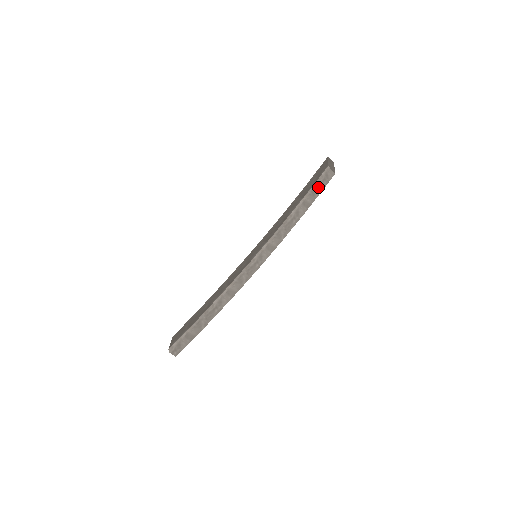
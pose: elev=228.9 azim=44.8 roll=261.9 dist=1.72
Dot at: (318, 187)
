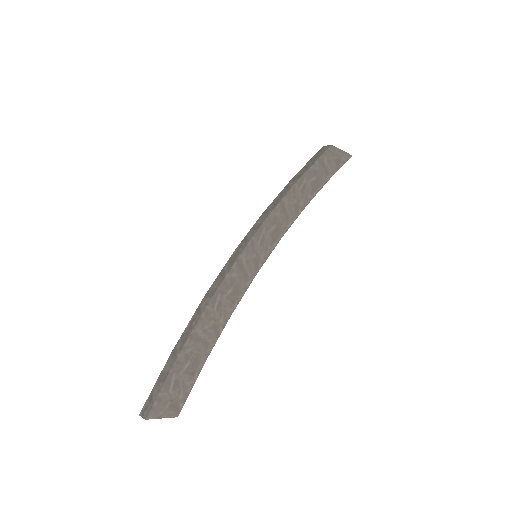
Dot at: (311, 161)
